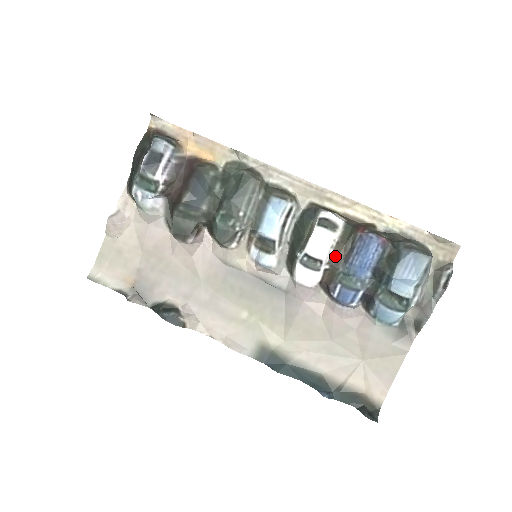
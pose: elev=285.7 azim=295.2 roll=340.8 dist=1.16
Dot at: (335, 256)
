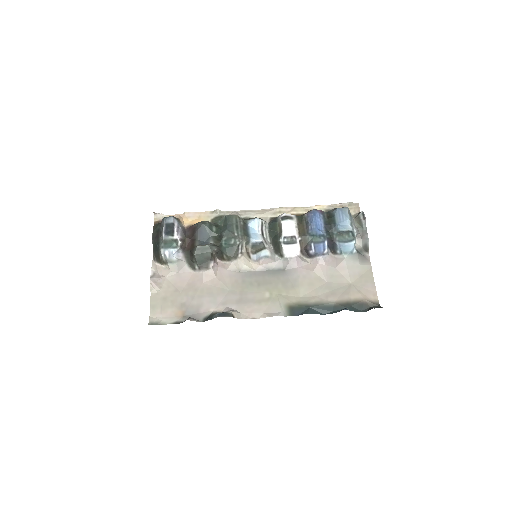
Dot at: (300, 231)
